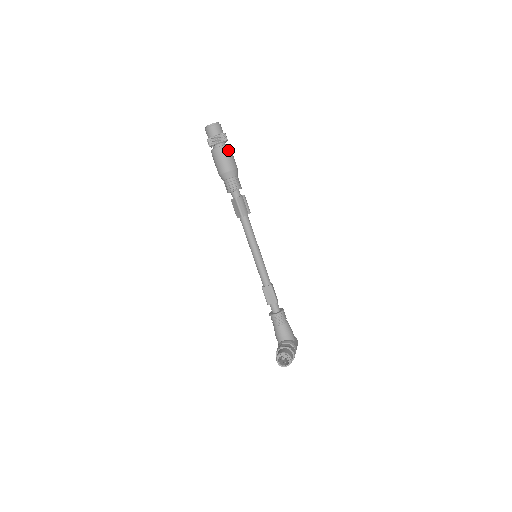
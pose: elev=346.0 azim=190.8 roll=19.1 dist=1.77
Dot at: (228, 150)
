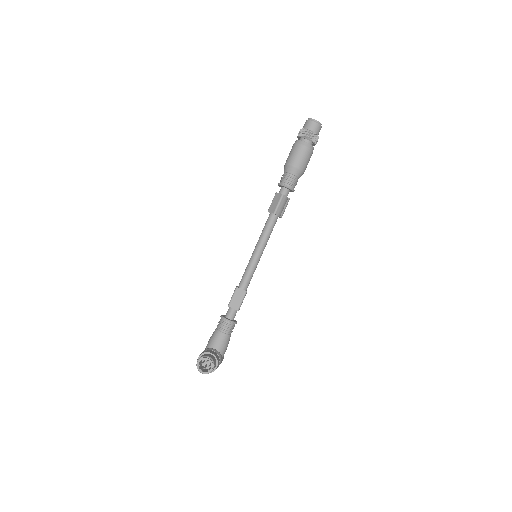
Dot at: (311, 152)
